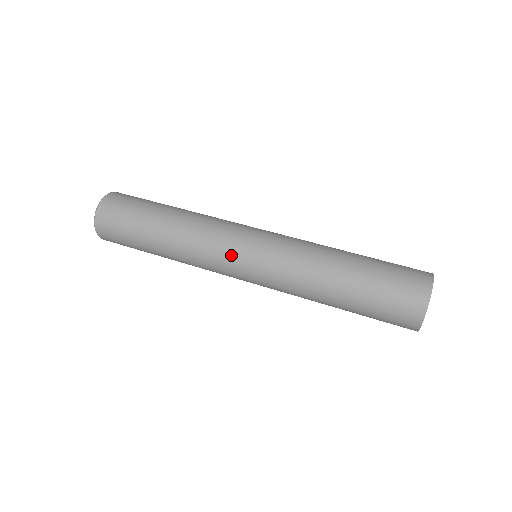
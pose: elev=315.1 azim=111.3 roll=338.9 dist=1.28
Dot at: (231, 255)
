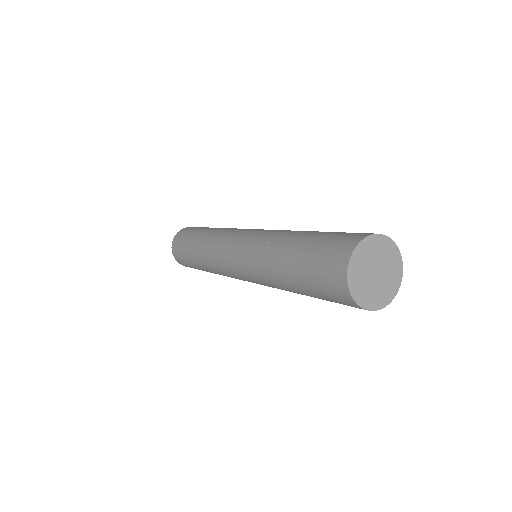
Dot at: (225, 262)
